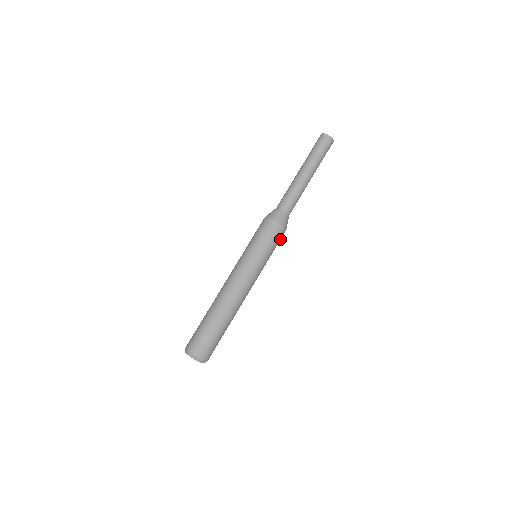
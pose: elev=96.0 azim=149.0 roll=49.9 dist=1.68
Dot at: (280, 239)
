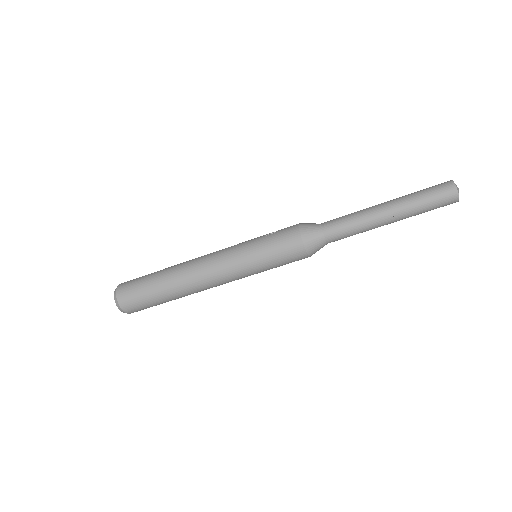
Dot at: occluded
